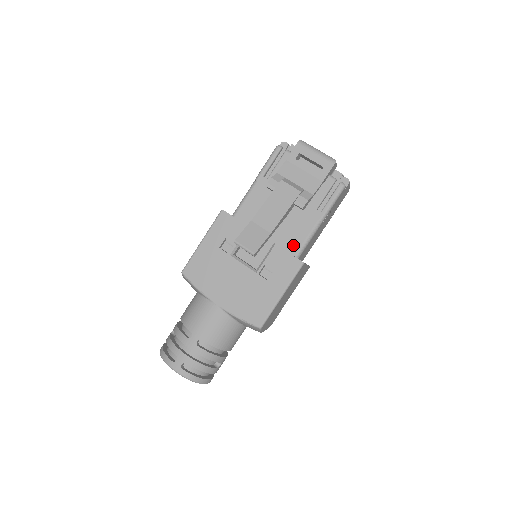
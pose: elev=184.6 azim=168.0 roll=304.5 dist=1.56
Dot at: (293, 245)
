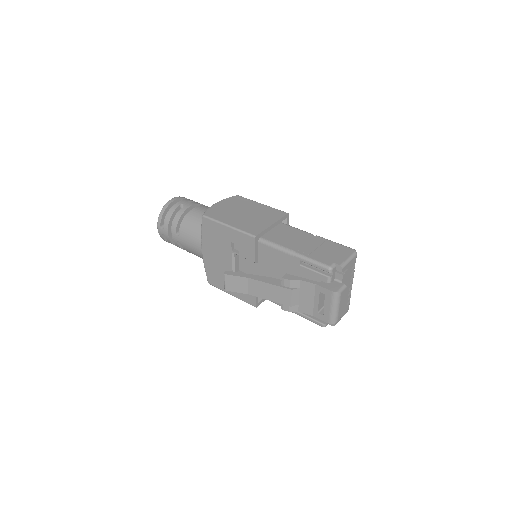
Dot at: occluded
